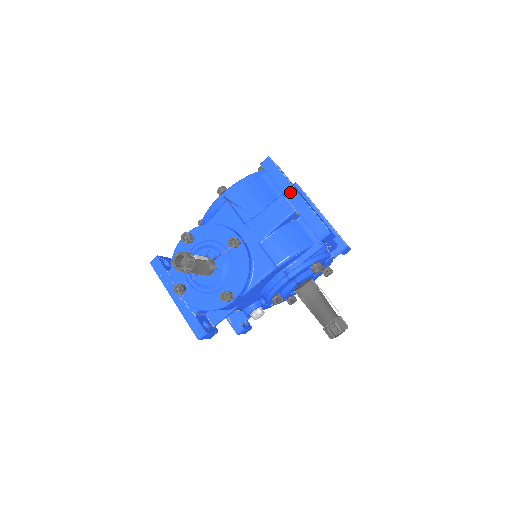
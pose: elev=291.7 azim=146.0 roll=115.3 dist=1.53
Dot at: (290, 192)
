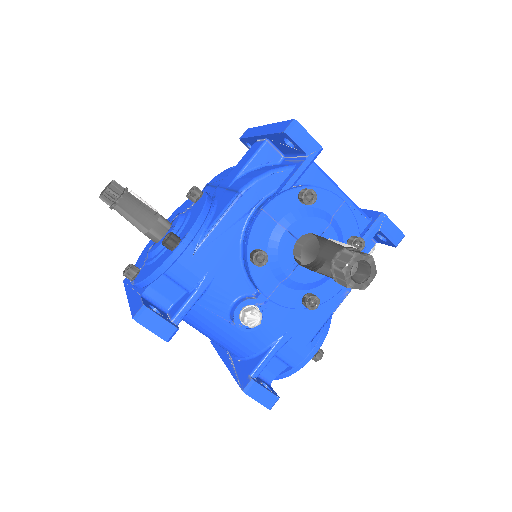
Dot at: (260, 130)
